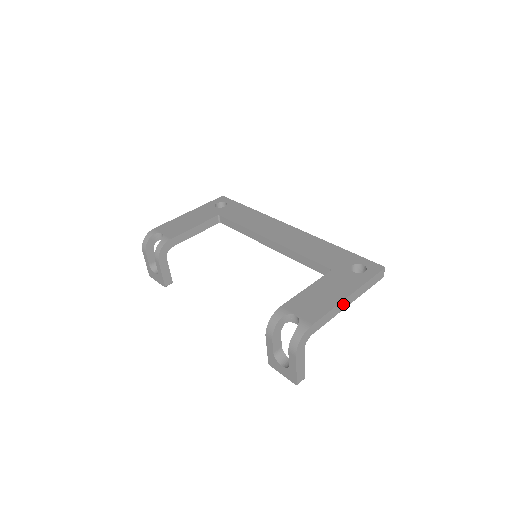
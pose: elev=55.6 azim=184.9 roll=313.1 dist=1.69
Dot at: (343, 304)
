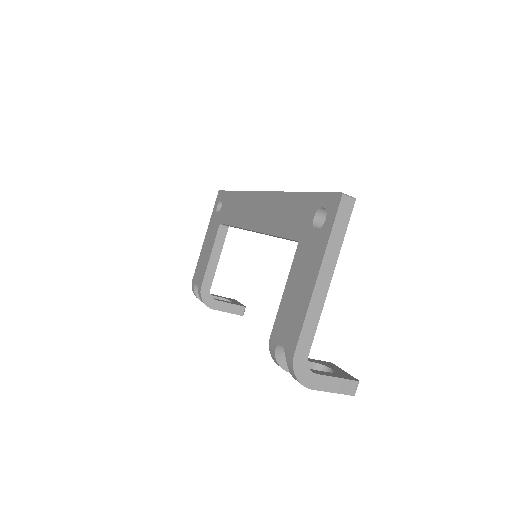
Dot at: (319, 292)
